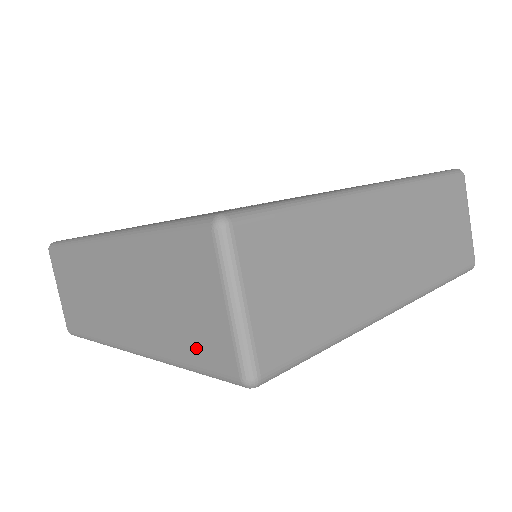
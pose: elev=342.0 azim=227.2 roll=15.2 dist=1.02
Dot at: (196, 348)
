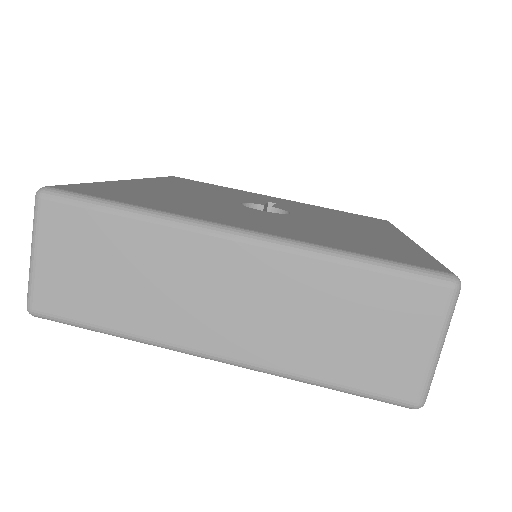
Dot at: occluded
